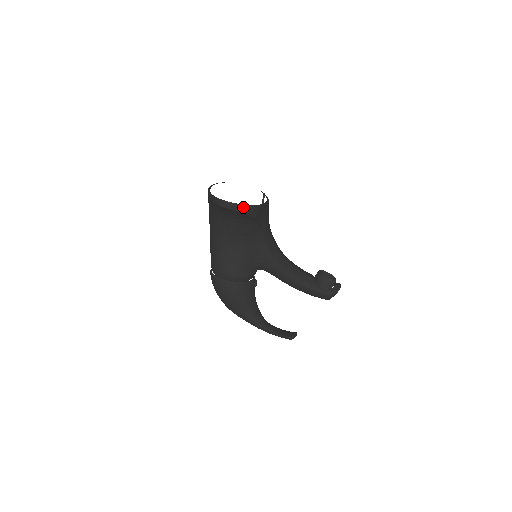
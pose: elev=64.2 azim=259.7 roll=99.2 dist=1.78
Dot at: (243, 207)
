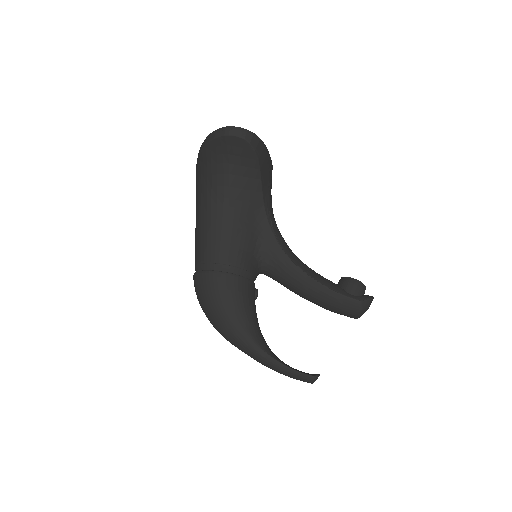
Dot at: (246, 132)
